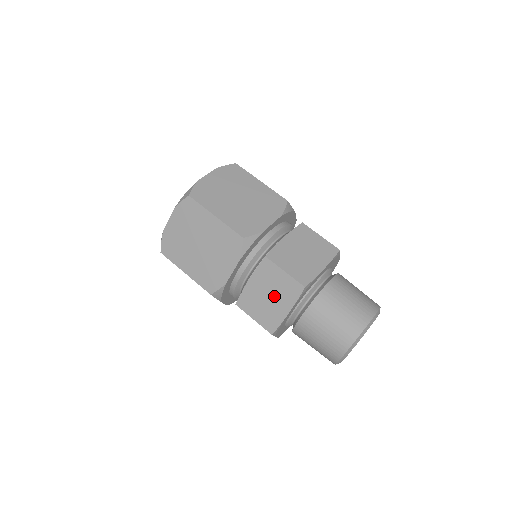
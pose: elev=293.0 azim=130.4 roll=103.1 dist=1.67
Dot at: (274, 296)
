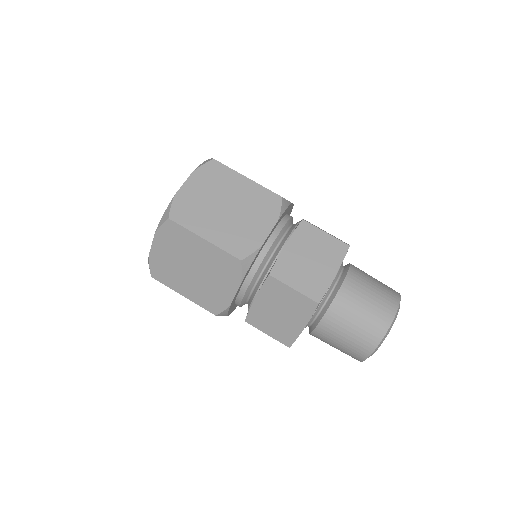
Dot at: (285, 313)
